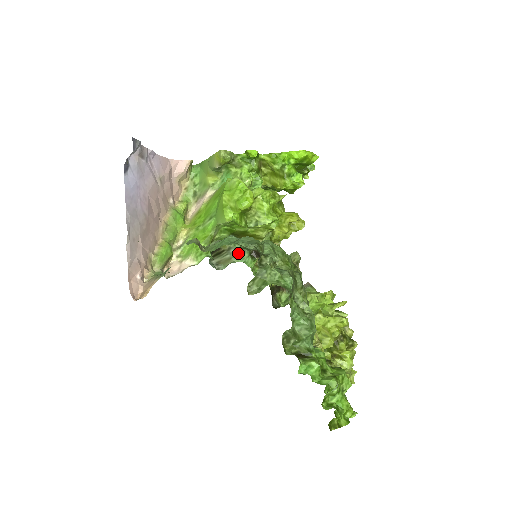
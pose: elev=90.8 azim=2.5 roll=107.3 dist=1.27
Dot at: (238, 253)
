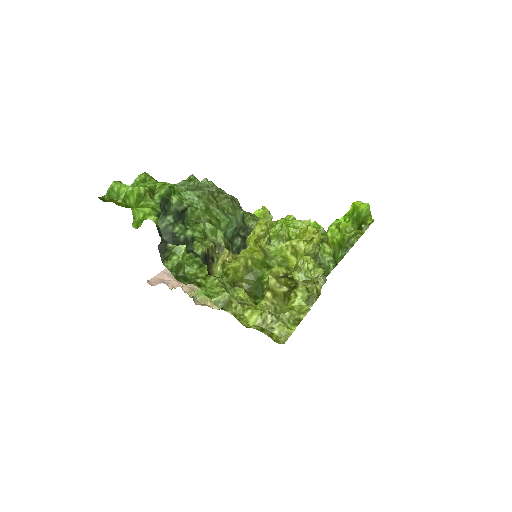
Dot at: occluded
